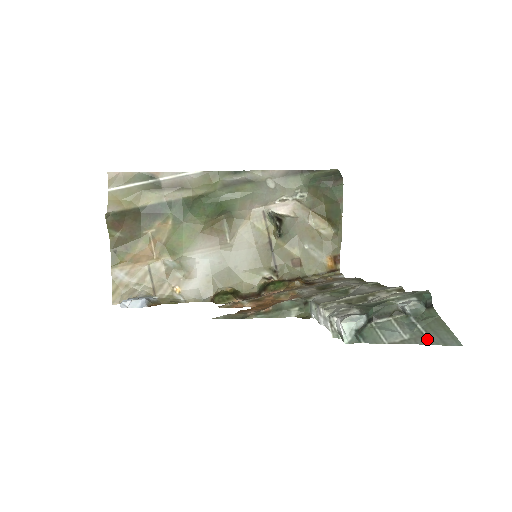
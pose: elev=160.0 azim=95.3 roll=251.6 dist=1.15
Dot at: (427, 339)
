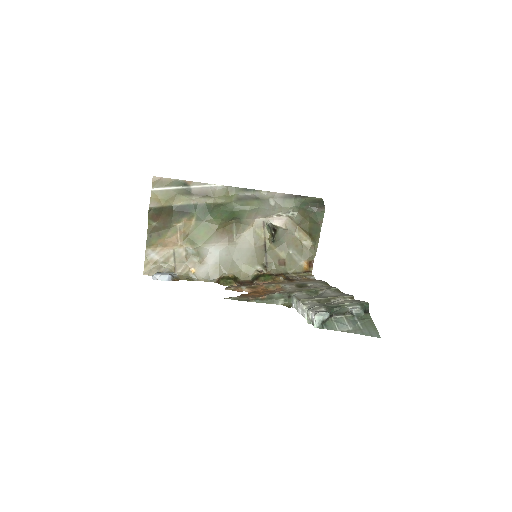
Dot at: (362, 331)
